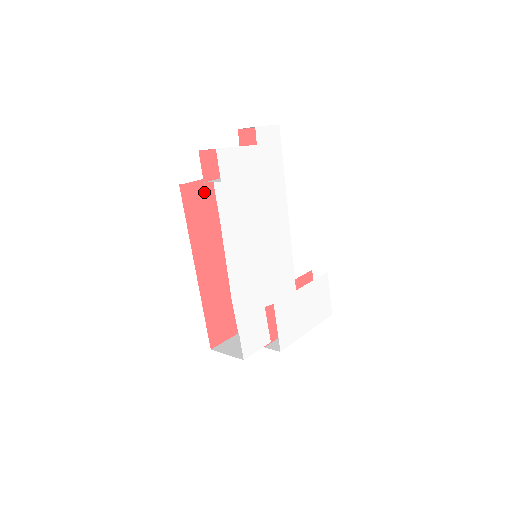
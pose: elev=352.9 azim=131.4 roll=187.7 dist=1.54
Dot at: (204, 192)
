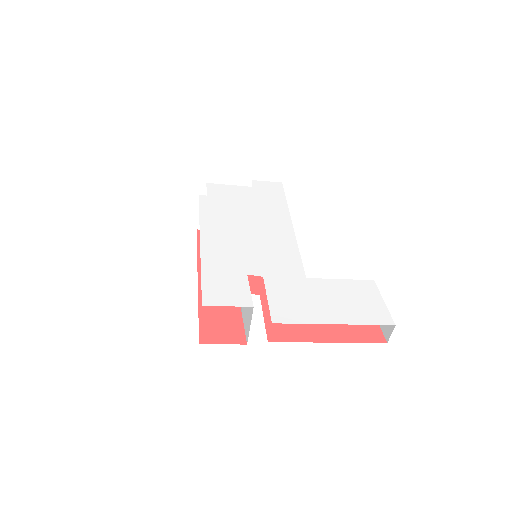
Dot at: occluded
